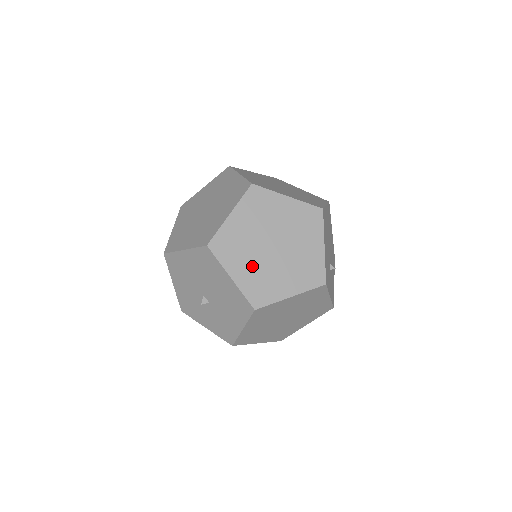
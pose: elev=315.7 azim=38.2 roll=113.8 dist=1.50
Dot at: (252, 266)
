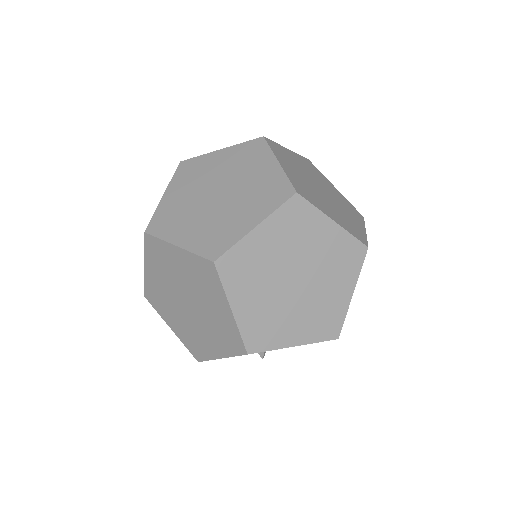
Dot at: occluded
